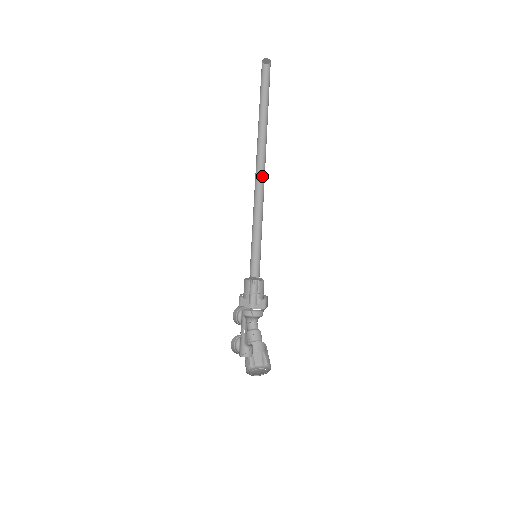
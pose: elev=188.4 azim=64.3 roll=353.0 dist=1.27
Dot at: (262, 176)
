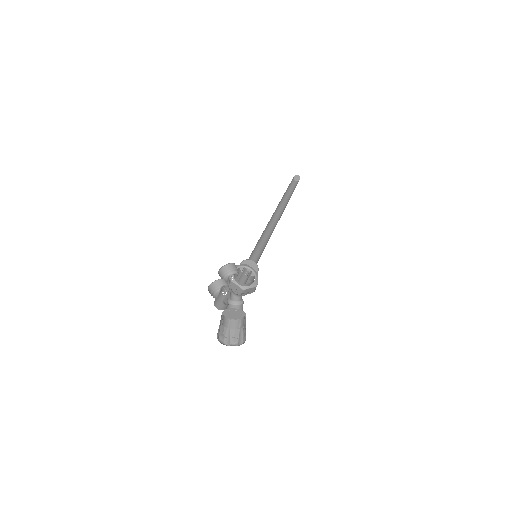
Dot at: (277, 222)
